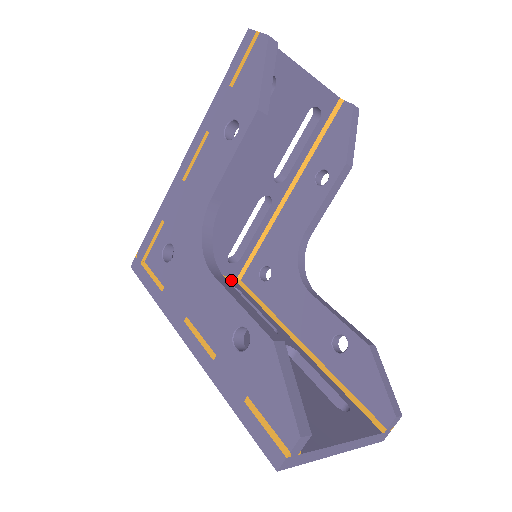
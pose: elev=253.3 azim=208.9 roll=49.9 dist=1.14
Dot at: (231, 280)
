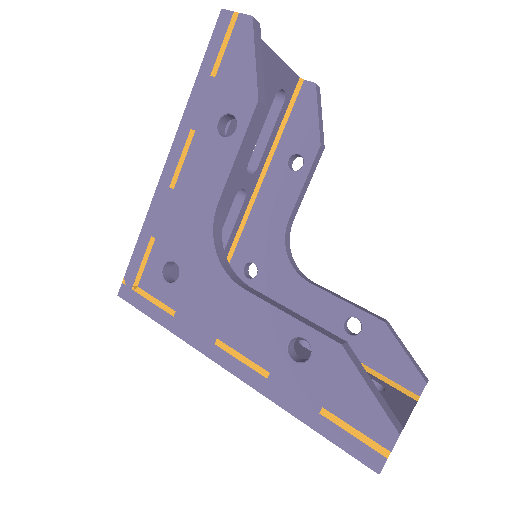
Dot at: occluded
